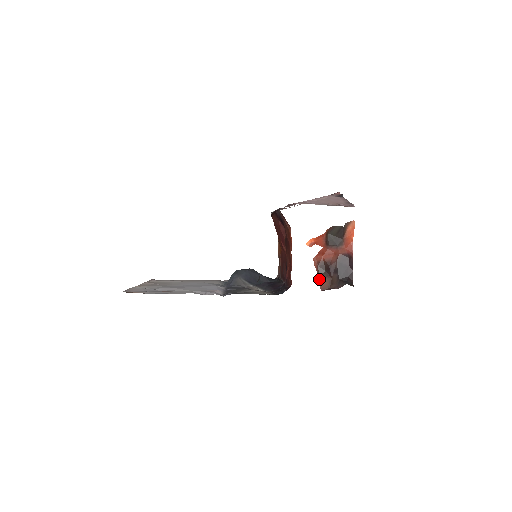
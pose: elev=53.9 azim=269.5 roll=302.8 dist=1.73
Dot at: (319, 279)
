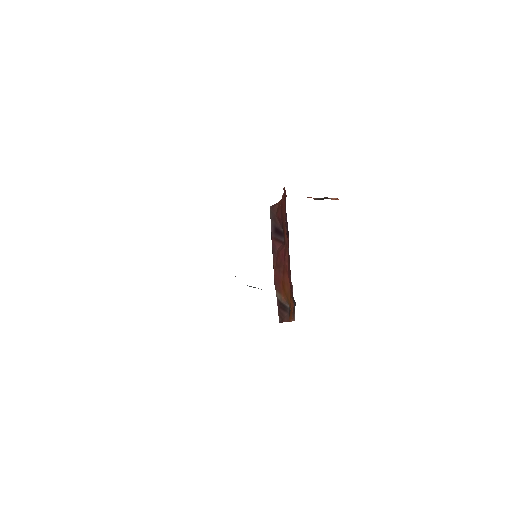
Dot at: occluded
